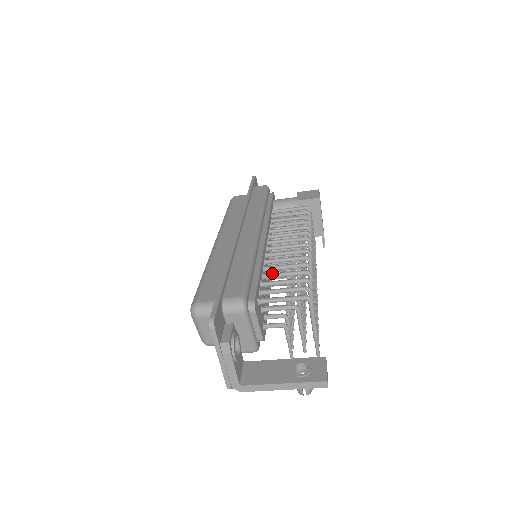
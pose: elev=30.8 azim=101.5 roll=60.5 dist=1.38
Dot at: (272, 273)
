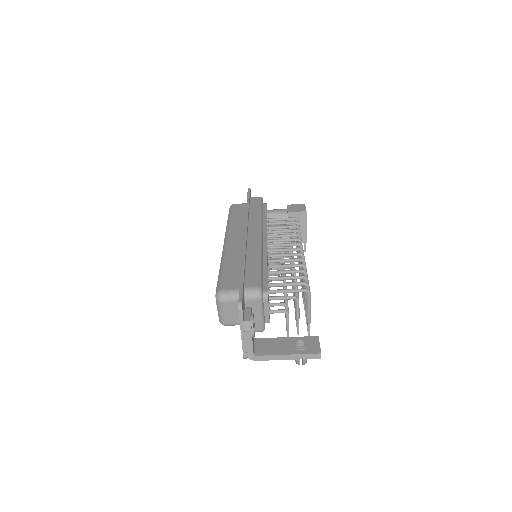
Dot at: occluded
